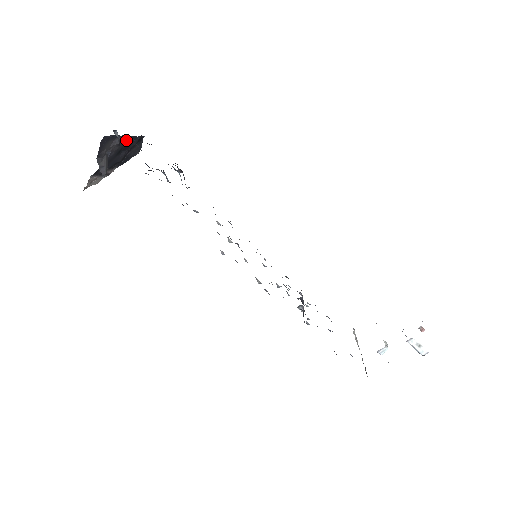
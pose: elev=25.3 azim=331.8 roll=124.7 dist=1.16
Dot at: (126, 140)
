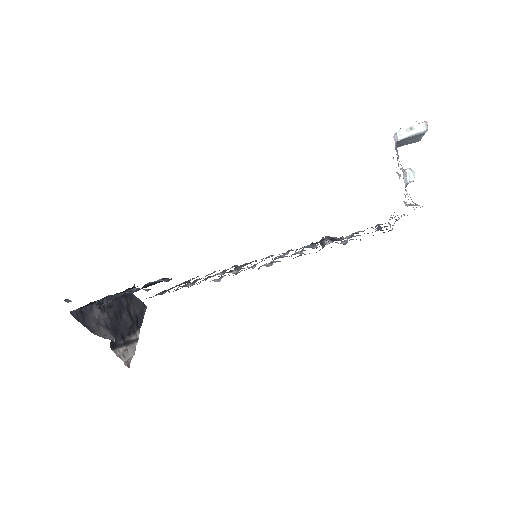
Dot at: (109, 304)
